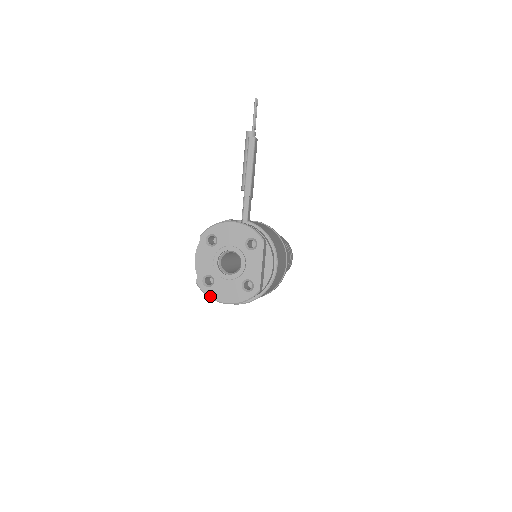
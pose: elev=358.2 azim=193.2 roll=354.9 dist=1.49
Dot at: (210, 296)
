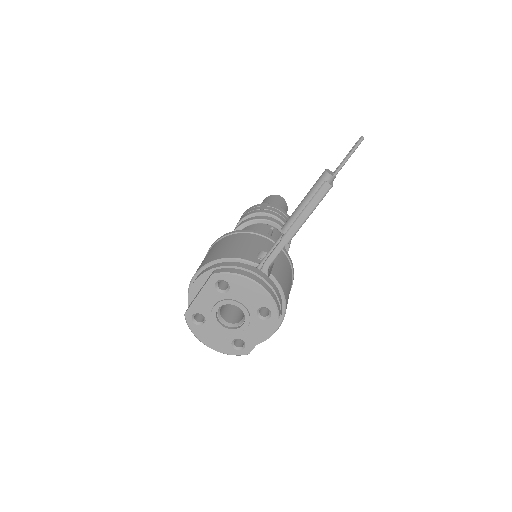
Dot at: (194, 332)
